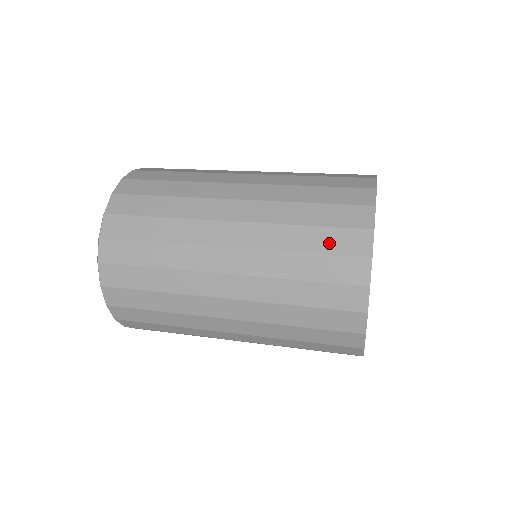
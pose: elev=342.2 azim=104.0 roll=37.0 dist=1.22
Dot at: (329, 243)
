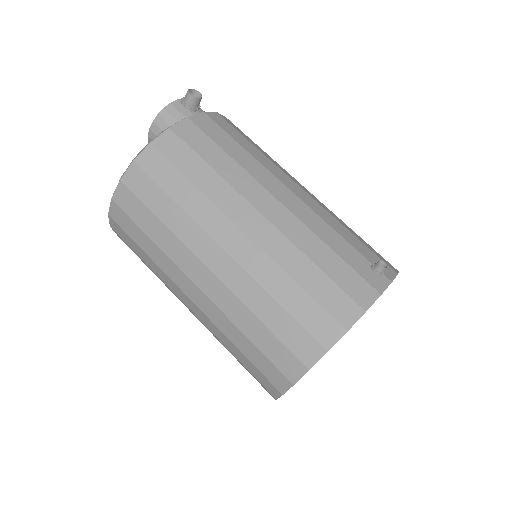
Dot at: (252, 370)
